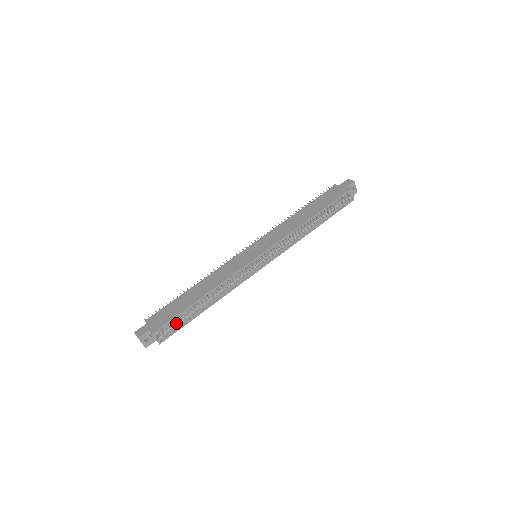
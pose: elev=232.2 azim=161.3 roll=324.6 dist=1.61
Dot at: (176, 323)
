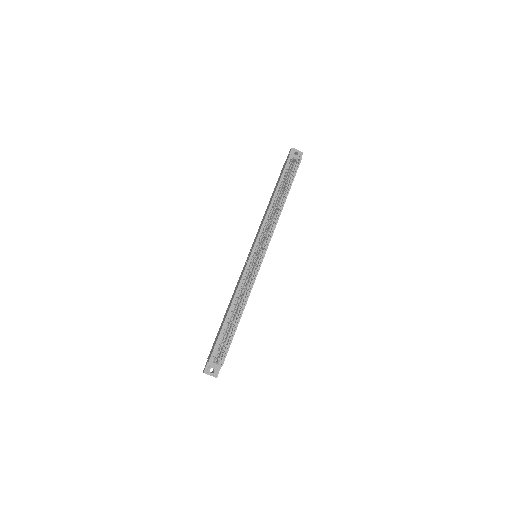
Dot at: (224, 344)
